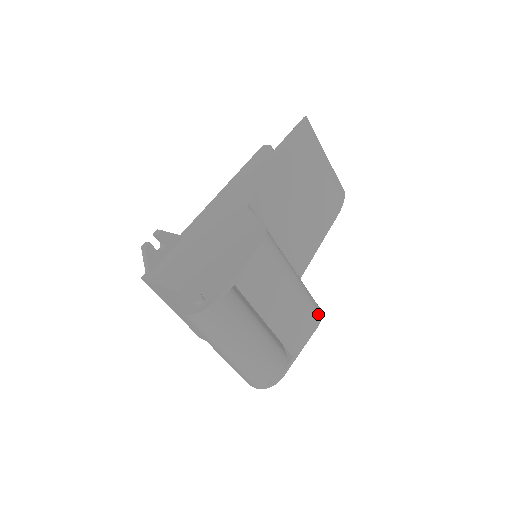
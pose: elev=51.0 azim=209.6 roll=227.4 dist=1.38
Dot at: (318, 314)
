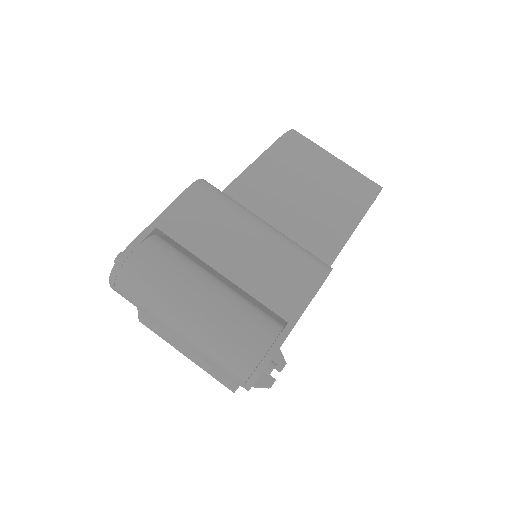
Dot at: (320, 267)
